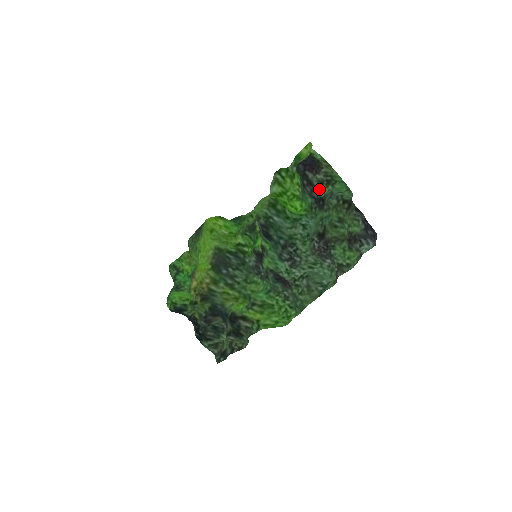
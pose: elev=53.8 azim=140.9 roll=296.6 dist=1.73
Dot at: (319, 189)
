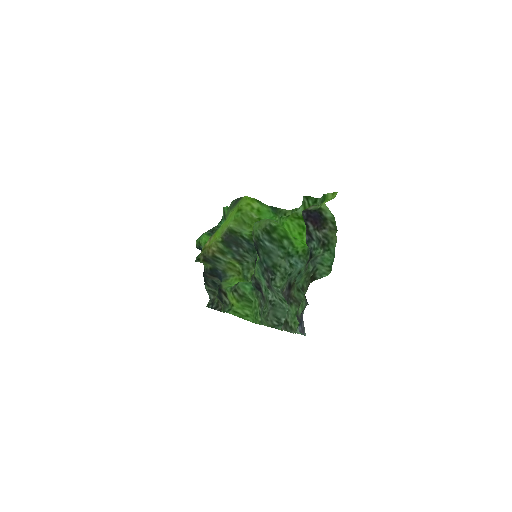
Dot at: (315, 244)
